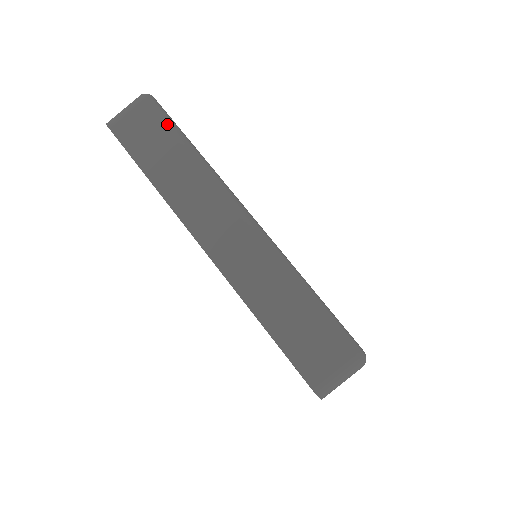
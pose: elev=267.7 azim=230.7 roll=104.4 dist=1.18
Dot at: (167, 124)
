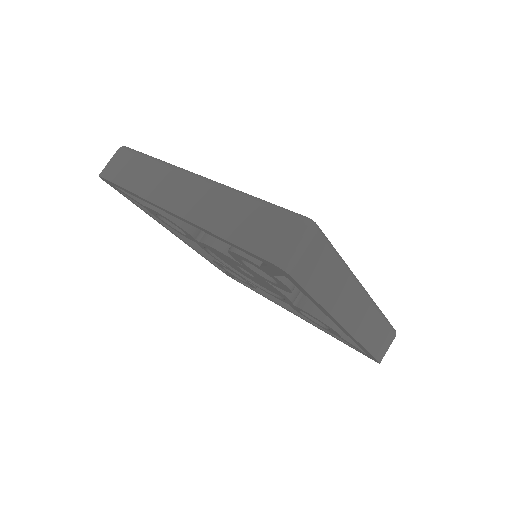
Dot at: (136, 154)
